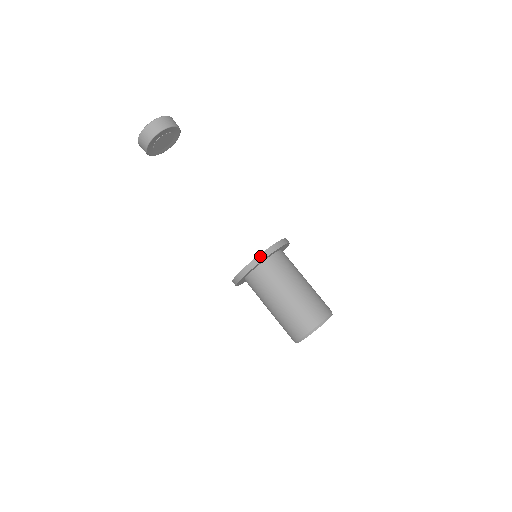
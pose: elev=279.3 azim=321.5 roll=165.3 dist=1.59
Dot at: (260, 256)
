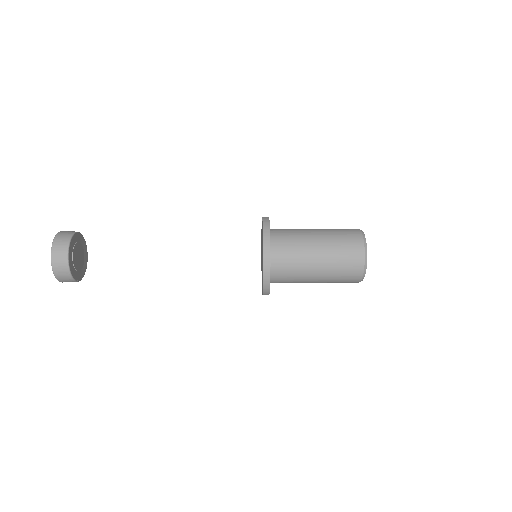
Dot at: occluded
